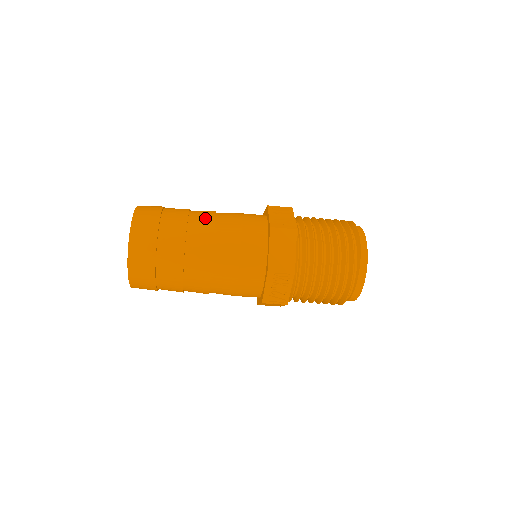
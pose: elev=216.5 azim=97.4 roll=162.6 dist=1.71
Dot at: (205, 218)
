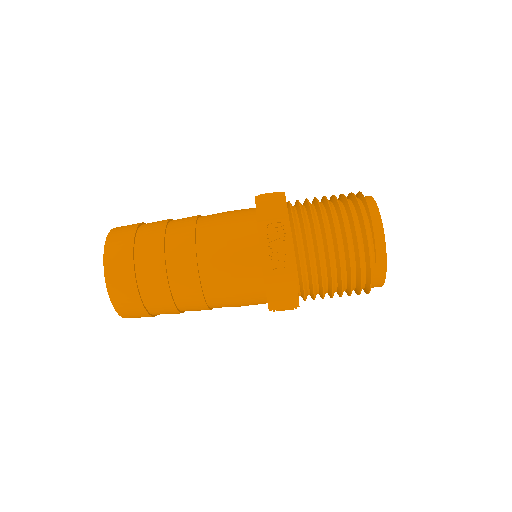
Dot at: occluded
